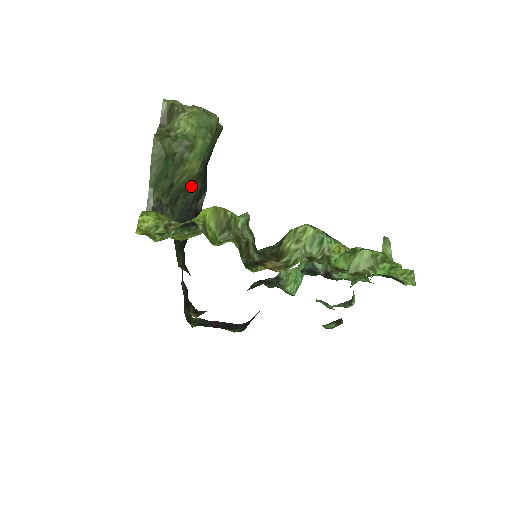
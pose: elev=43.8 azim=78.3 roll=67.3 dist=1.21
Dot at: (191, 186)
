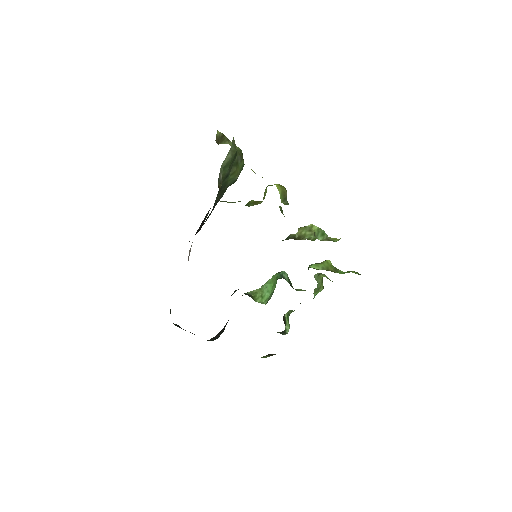
Dot at: (226, 188)
